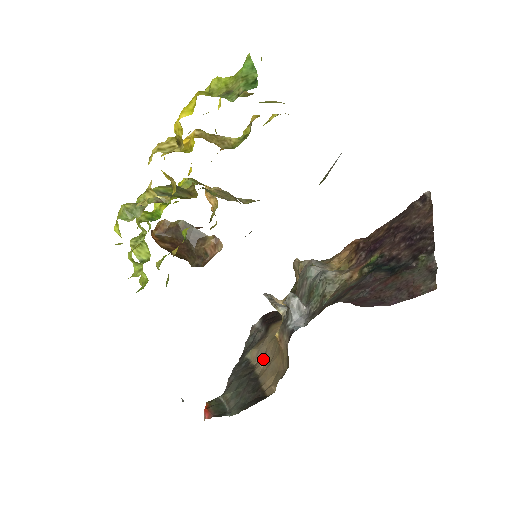
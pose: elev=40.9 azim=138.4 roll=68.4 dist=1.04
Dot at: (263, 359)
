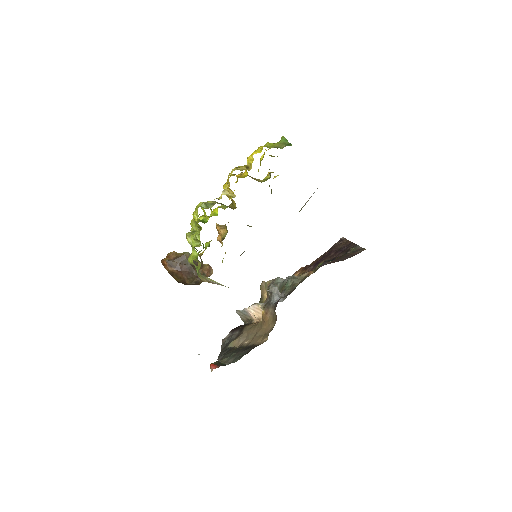
Dot at: (246, 339)
